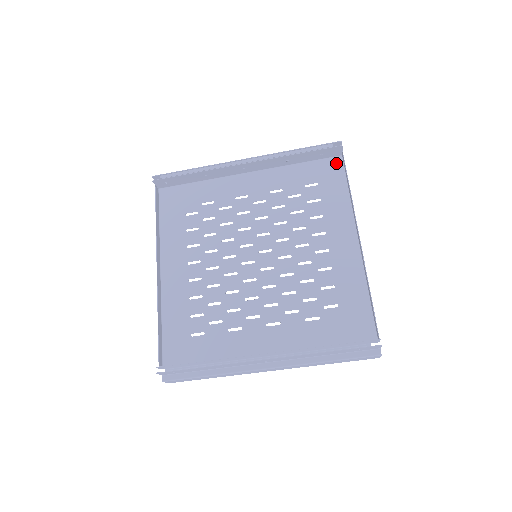
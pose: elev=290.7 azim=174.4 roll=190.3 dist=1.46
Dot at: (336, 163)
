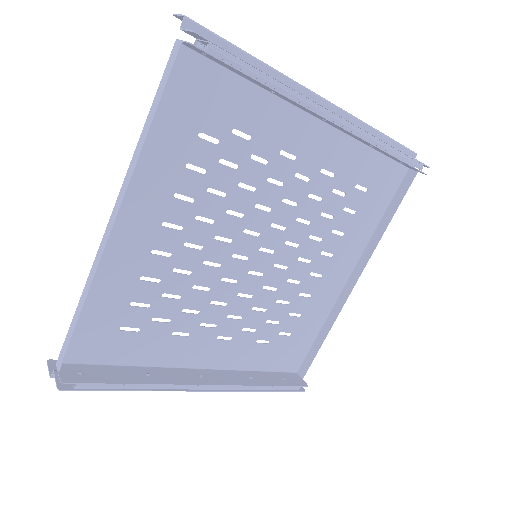
Dot at: (398, 175)
